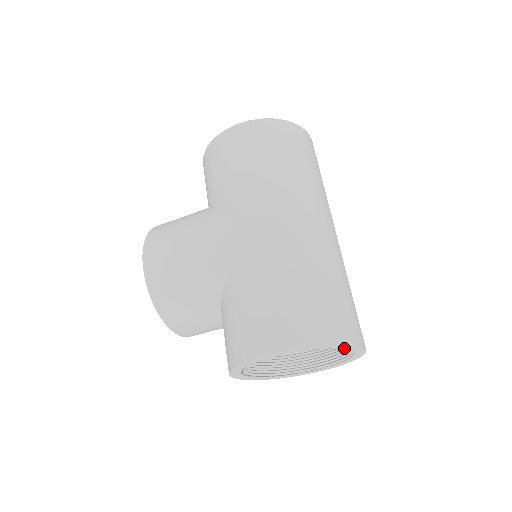
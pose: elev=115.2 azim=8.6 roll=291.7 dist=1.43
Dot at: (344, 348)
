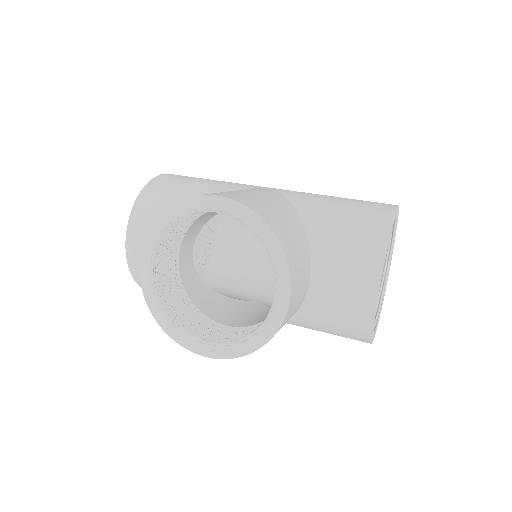
Dot at: occluded
